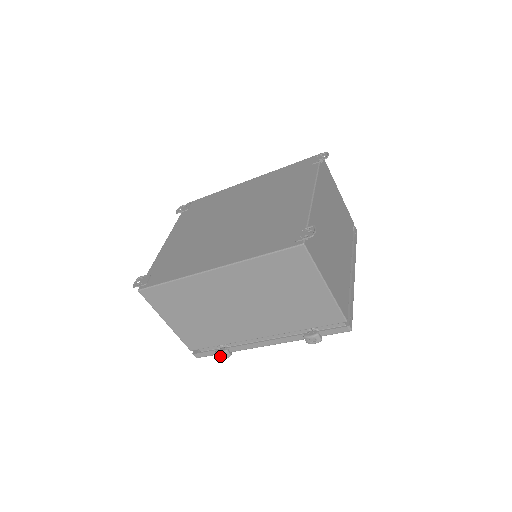
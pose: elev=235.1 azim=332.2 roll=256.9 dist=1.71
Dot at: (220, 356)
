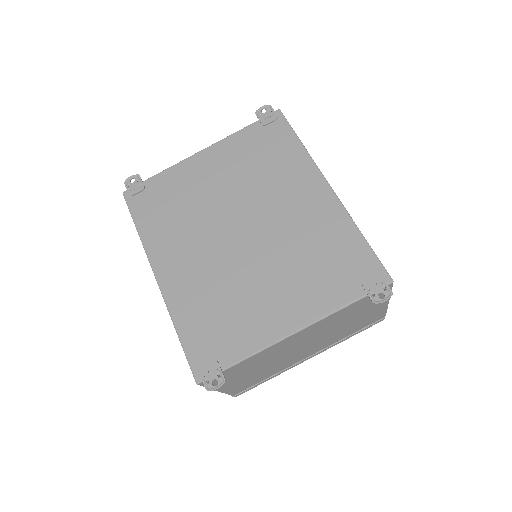
Dot at: occluded
